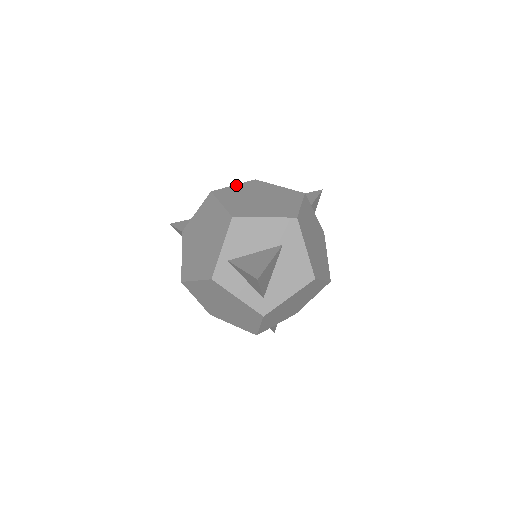
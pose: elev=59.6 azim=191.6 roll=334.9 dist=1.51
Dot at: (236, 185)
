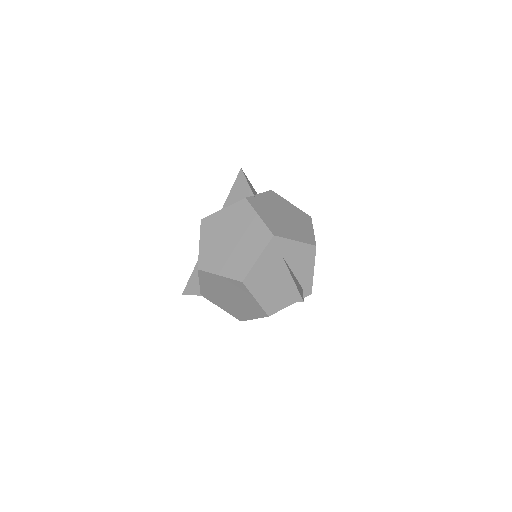
Dot at: (200, 243)
